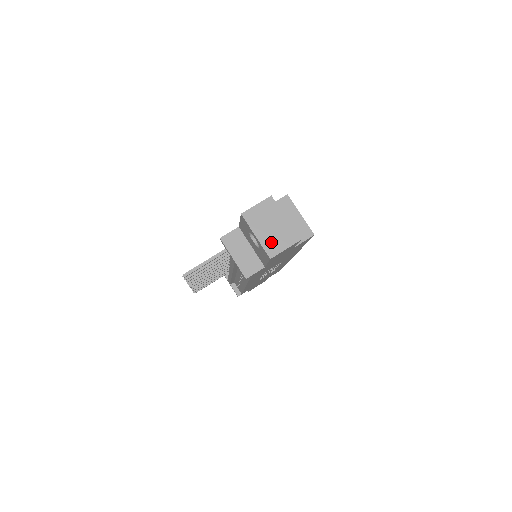
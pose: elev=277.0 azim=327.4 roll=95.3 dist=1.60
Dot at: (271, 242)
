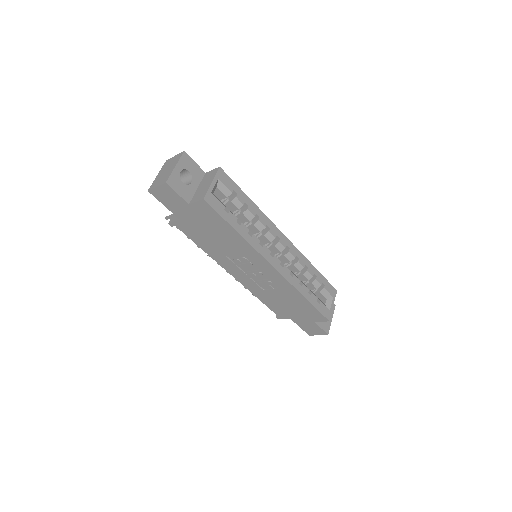
Dot at: (157, 180)
